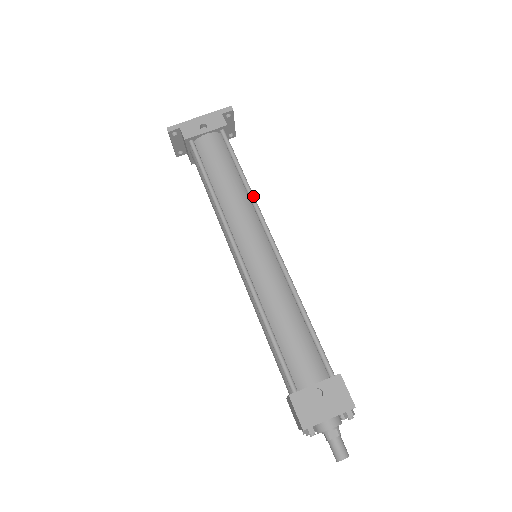
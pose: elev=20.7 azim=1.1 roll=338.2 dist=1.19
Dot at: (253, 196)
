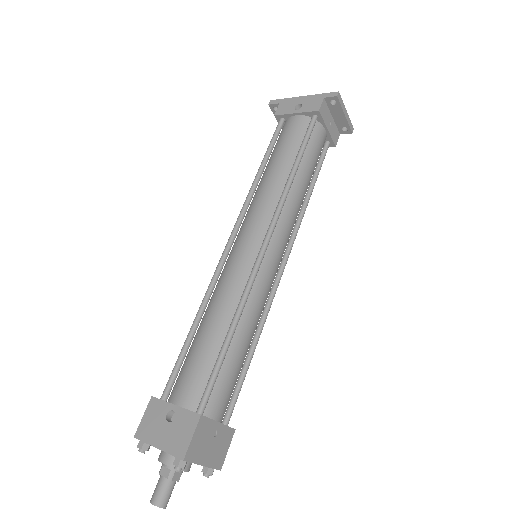
Dot at: (286, 191)
